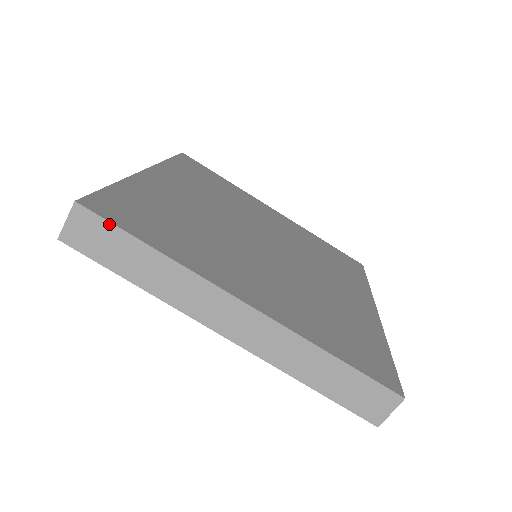
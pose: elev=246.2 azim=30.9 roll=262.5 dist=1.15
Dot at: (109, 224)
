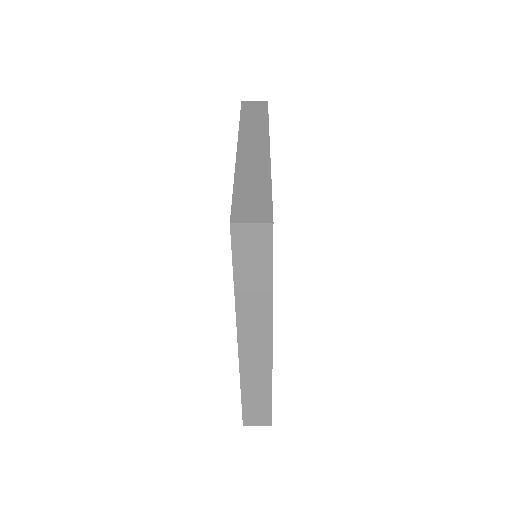
Dot at: (271, 252)
